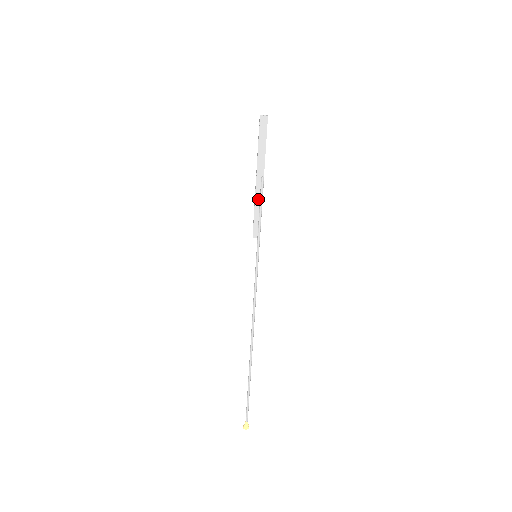
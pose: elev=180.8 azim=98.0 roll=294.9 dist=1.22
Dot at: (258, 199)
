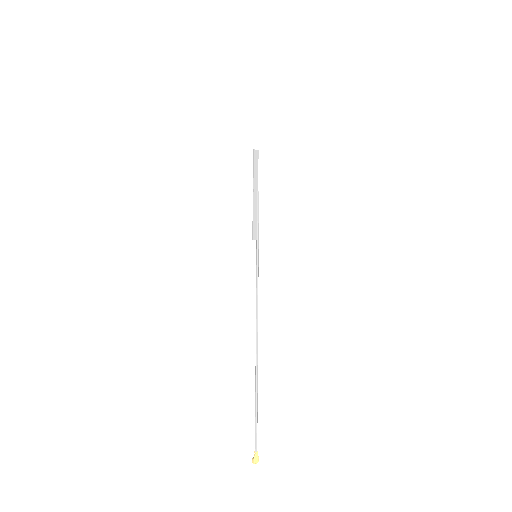
Dot at: (255, 208)
